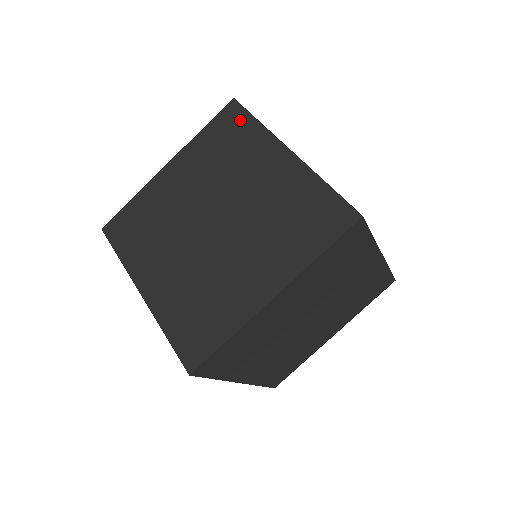
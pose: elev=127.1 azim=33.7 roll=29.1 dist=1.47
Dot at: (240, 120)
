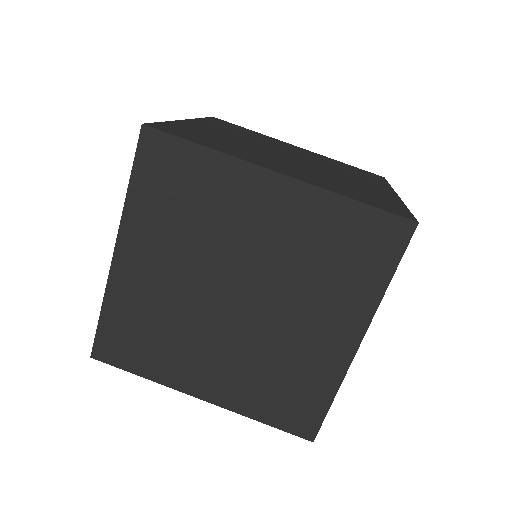
Dot at: (176, 155)
